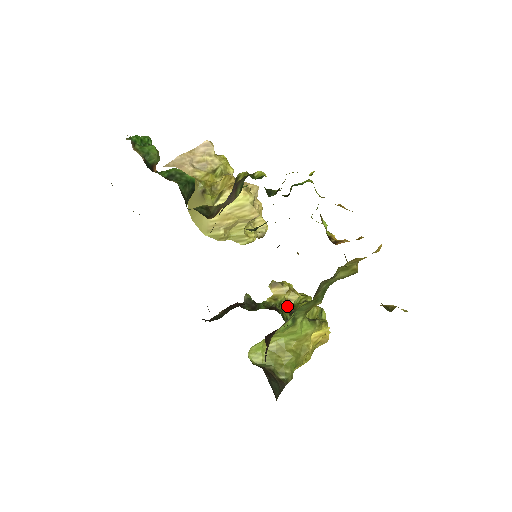
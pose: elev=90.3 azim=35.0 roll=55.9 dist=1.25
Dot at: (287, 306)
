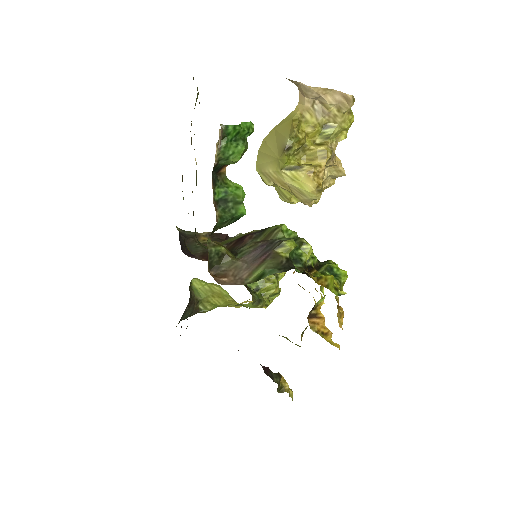
Dot at: occluded
